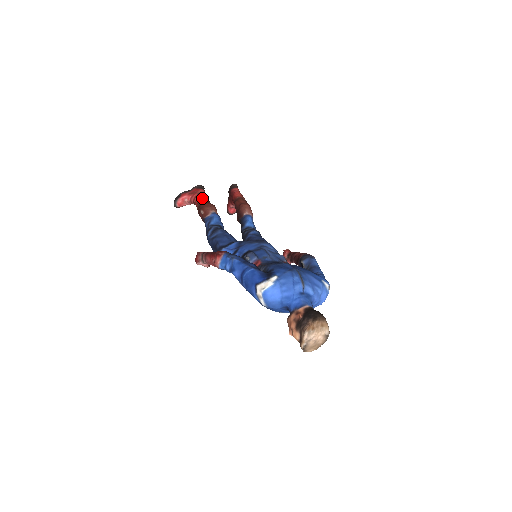
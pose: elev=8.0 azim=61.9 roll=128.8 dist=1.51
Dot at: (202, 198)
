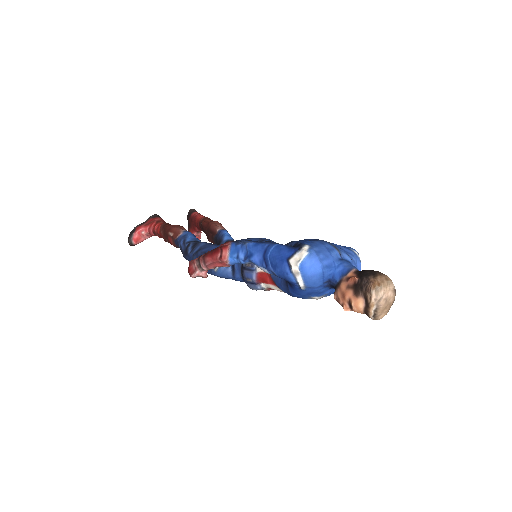
Dot at: (164, 223)
